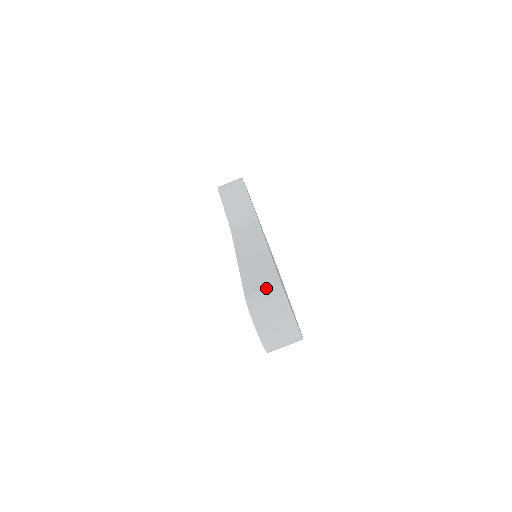
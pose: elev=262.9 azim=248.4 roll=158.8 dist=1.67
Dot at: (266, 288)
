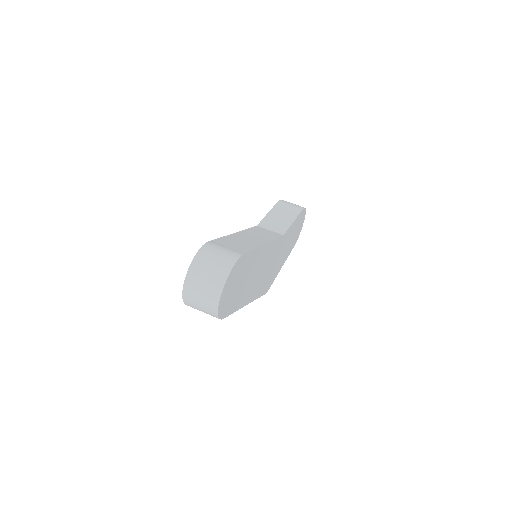
Dot at: (228, 249)
